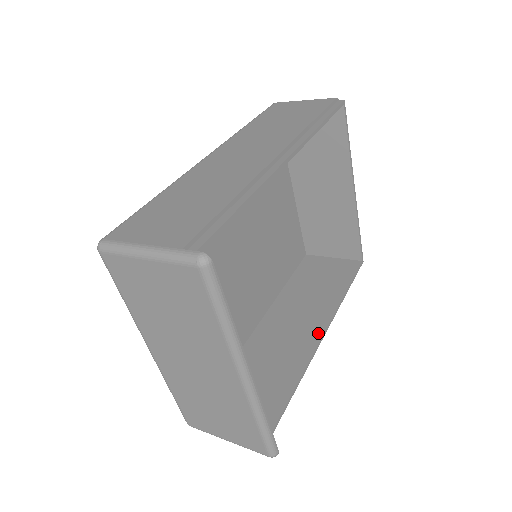
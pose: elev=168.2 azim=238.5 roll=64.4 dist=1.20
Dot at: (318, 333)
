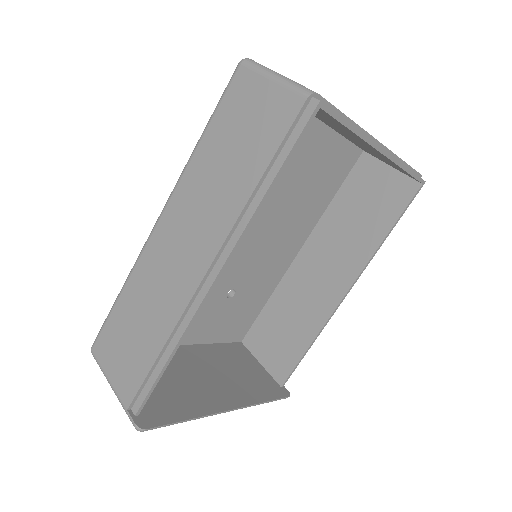
Dot at: (343, 289)
